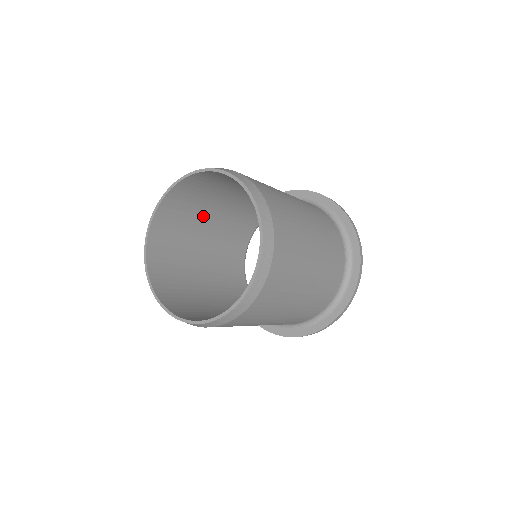
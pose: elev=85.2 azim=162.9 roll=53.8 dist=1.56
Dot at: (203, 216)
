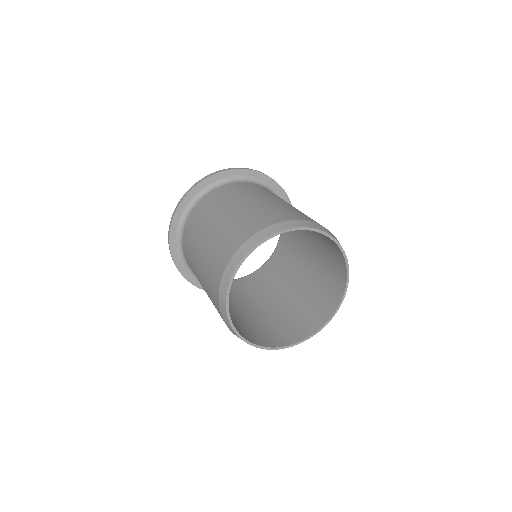
Dot at: occluded
